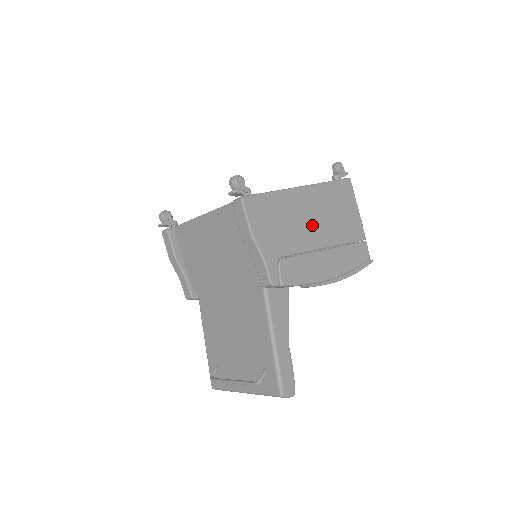
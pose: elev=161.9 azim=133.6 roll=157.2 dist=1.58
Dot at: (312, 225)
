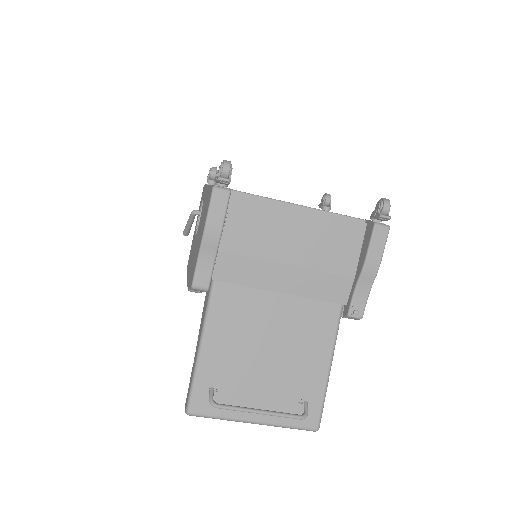
Dot at: occluded
